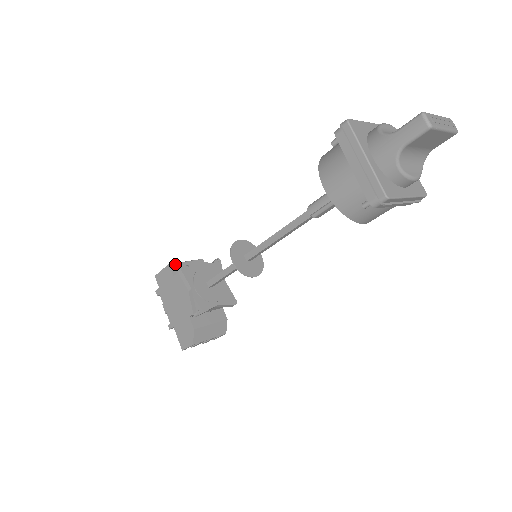
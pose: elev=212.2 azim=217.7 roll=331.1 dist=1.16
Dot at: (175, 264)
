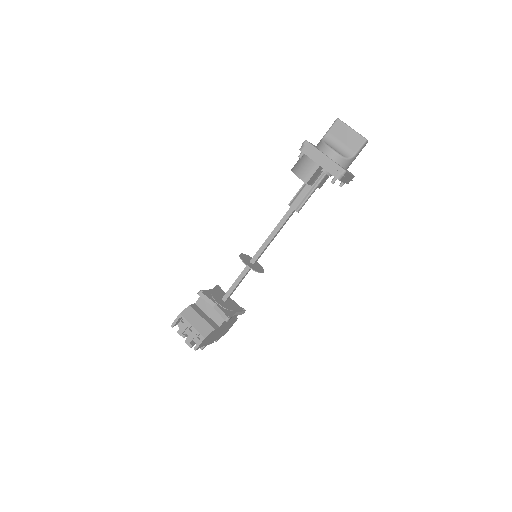
Dot at: occluded
